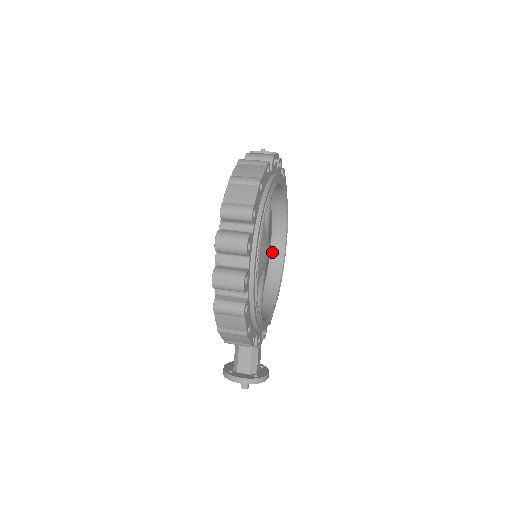
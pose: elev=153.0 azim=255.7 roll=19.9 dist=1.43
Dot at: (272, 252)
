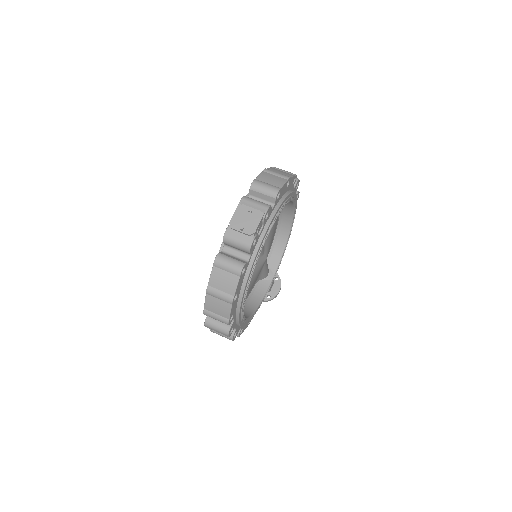
Dot at: occluded
